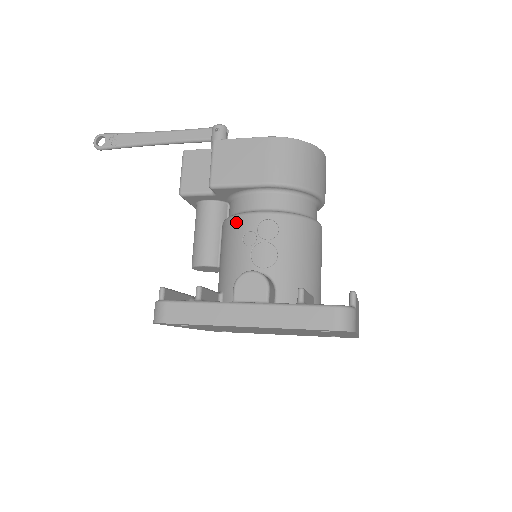
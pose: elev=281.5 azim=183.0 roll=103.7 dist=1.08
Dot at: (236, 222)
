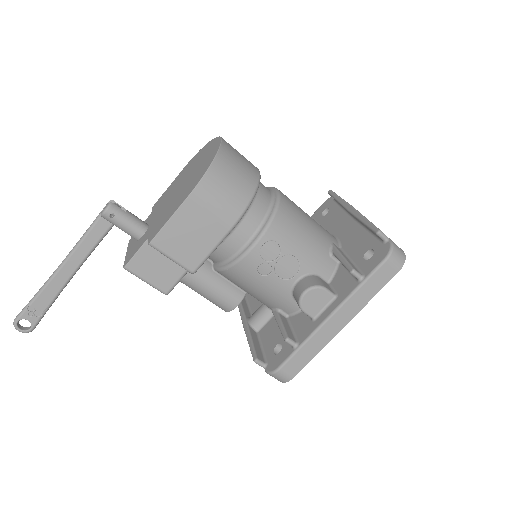
Dot at: (239, 269)
